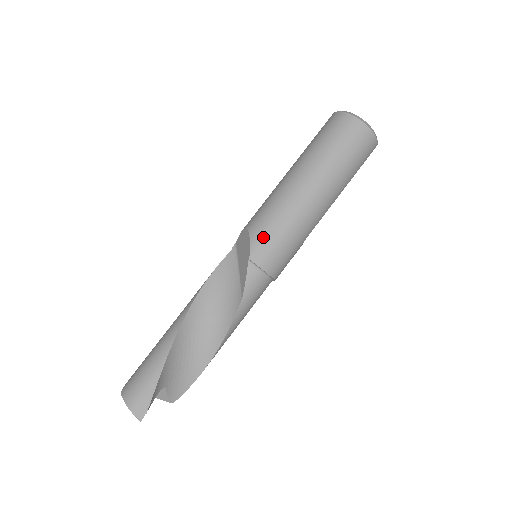
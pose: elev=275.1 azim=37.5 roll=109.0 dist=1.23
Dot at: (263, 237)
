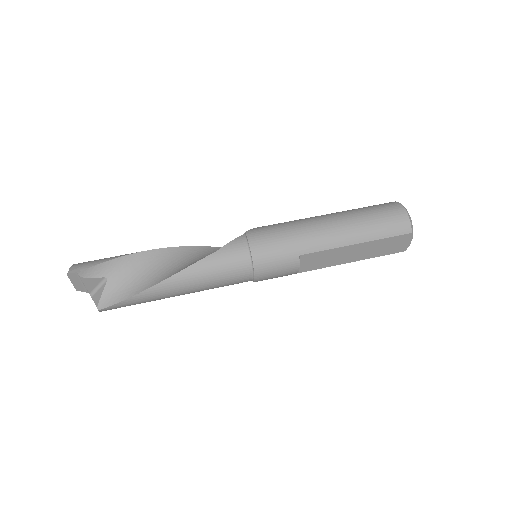
Dot at: (267, 227)
